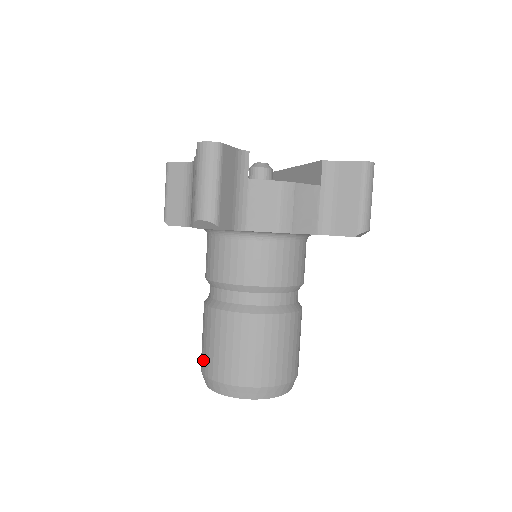
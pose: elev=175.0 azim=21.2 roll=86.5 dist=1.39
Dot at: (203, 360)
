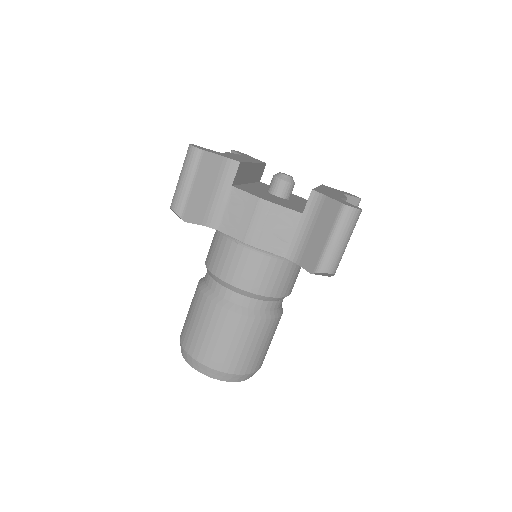
Dot at: occluded
